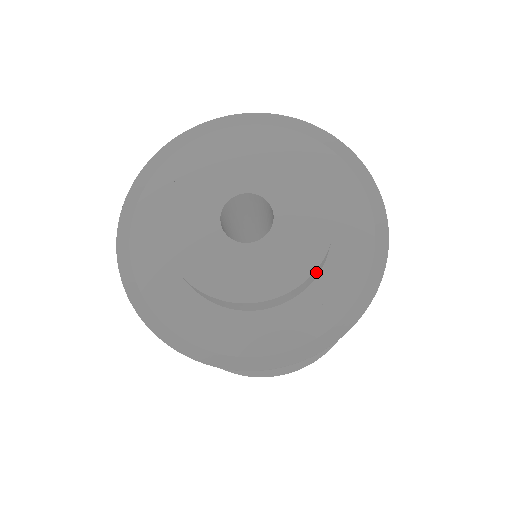
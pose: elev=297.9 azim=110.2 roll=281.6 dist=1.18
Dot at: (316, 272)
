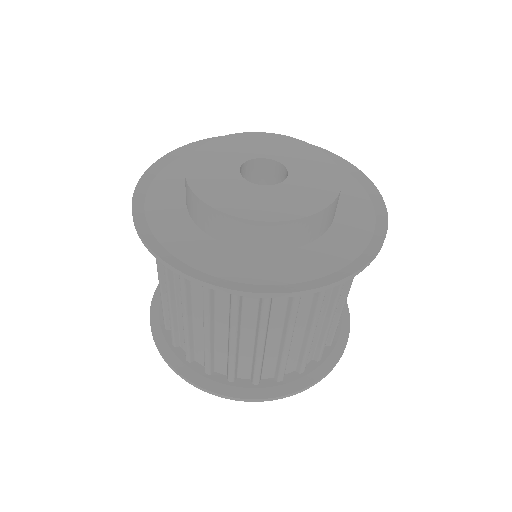
Dot at: (336, 204)
